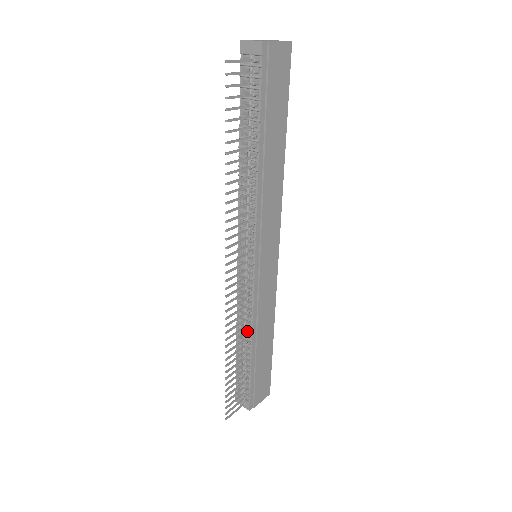
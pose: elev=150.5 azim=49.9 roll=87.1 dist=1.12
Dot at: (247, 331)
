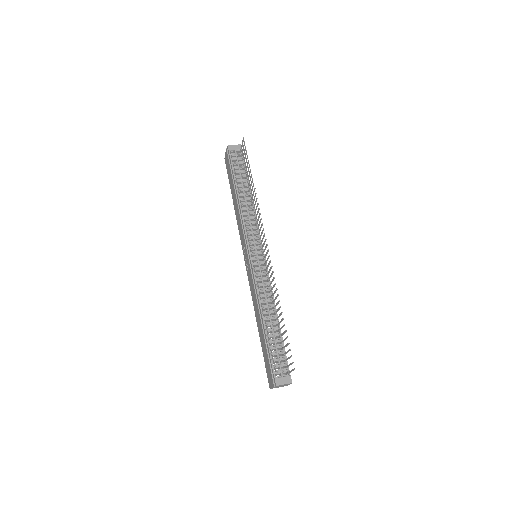
Dot at: occluded
